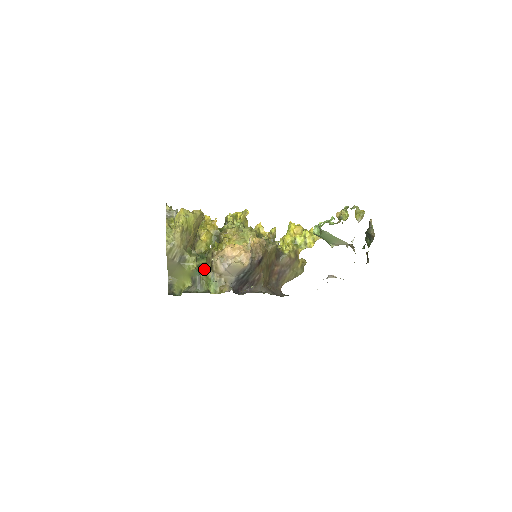
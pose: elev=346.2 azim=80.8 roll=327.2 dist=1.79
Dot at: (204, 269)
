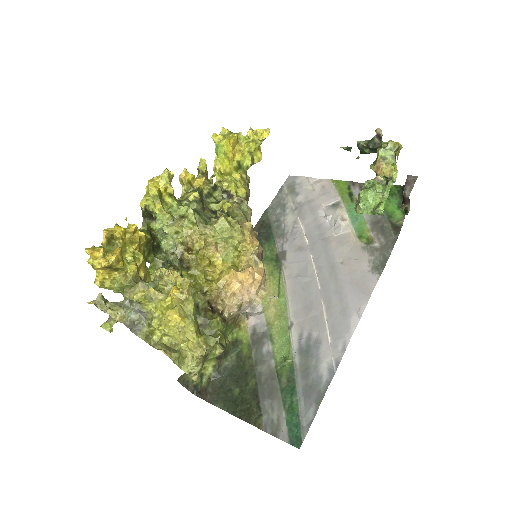
Dot at: (220, 333)
